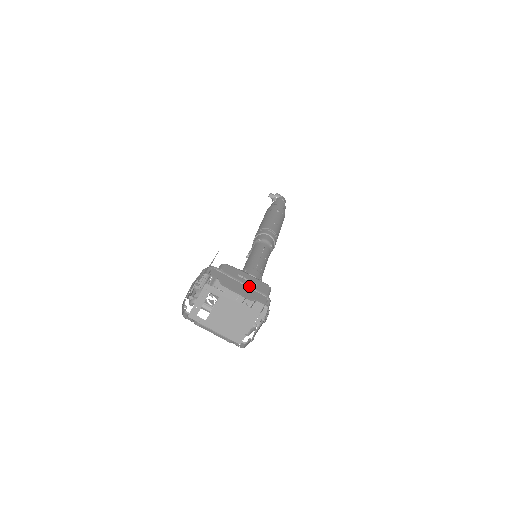
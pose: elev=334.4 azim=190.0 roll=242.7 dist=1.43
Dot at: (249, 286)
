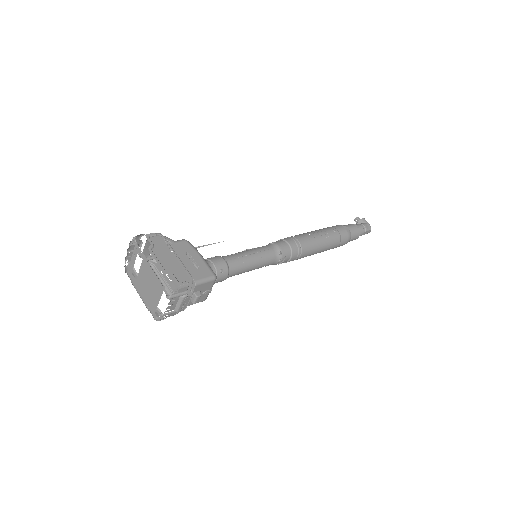
Dot at: (183, 263)
